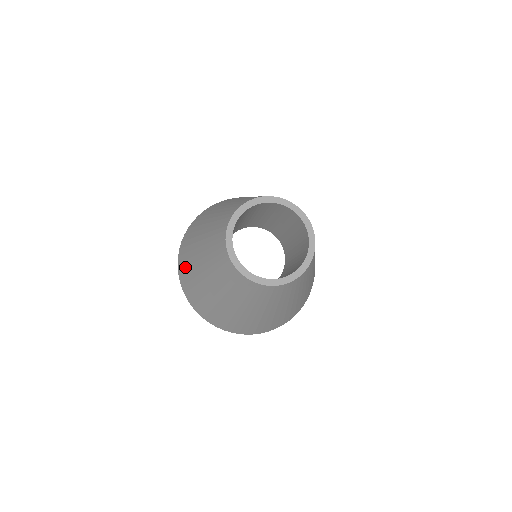
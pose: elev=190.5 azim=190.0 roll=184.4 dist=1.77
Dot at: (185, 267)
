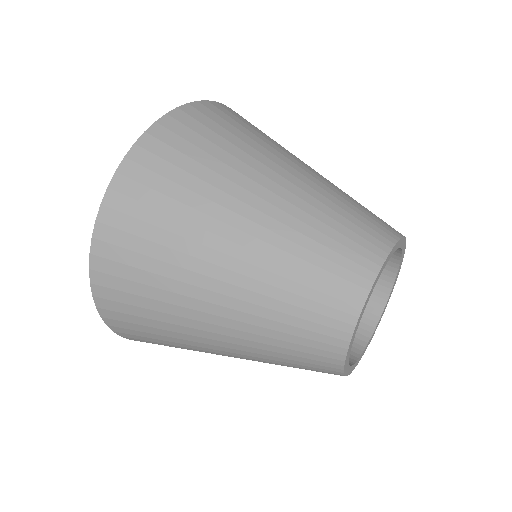
Dot at: occluded
